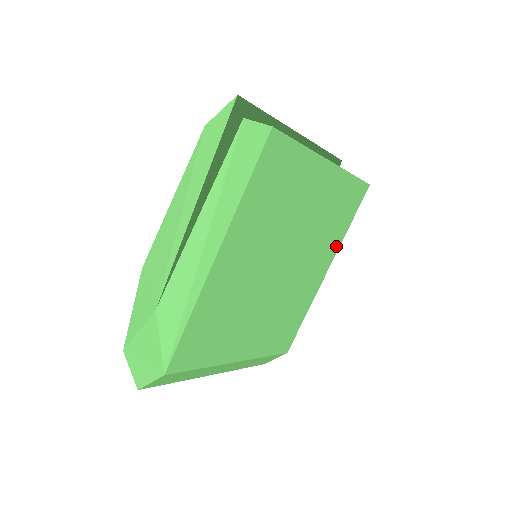
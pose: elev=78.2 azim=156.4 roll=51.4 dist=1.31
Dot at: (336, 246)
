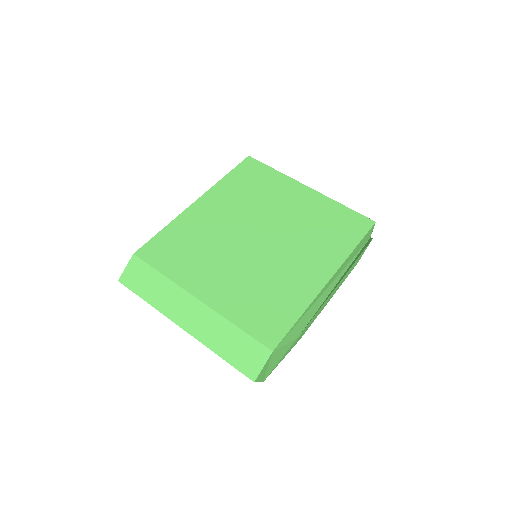
Dot at: (338, 258)
